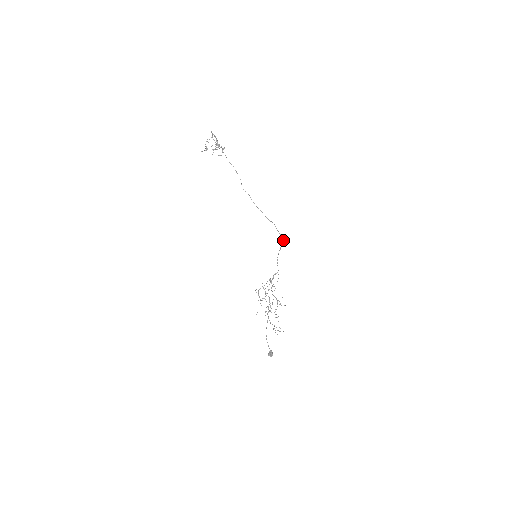
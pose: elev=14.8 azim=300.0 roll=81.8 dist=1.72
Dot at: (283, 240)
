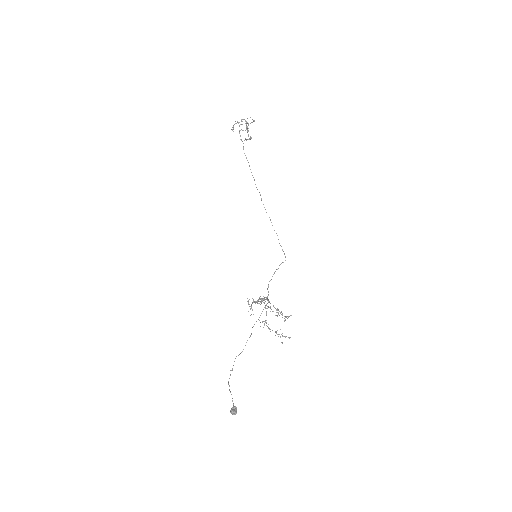
Dot at: (285, 256)
